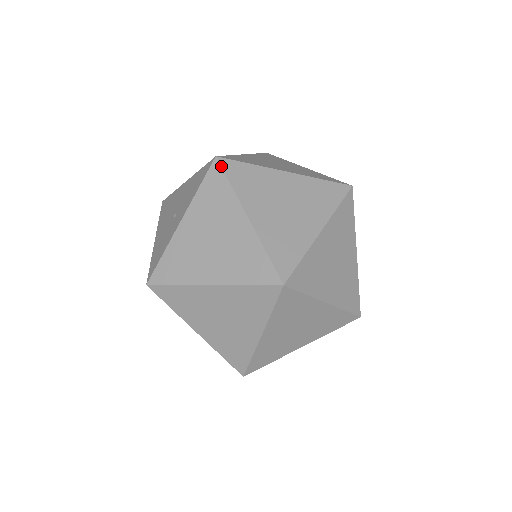
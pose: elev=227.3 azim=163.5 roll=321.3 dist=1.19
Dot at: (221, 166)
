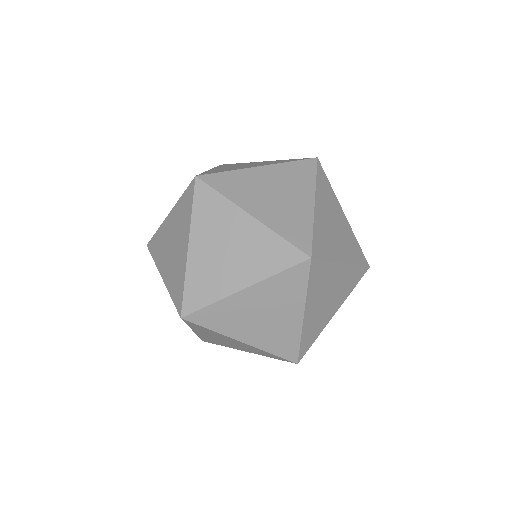
Dot at: (194, 188)
